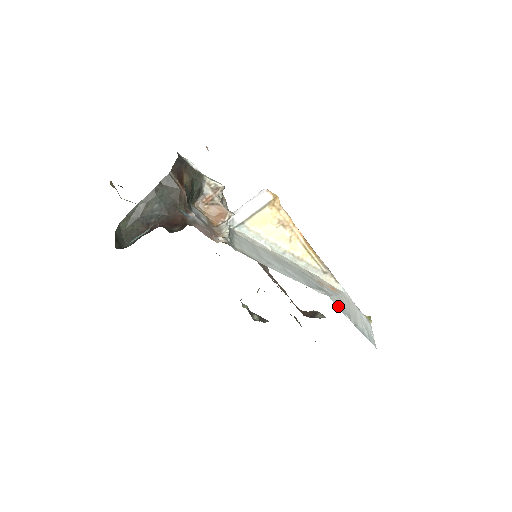
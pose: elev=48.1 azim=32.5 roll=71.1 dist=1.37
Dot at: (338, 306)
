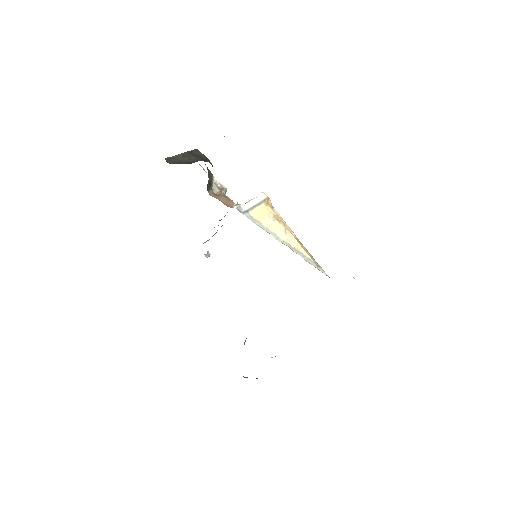
Dot at: occluded
